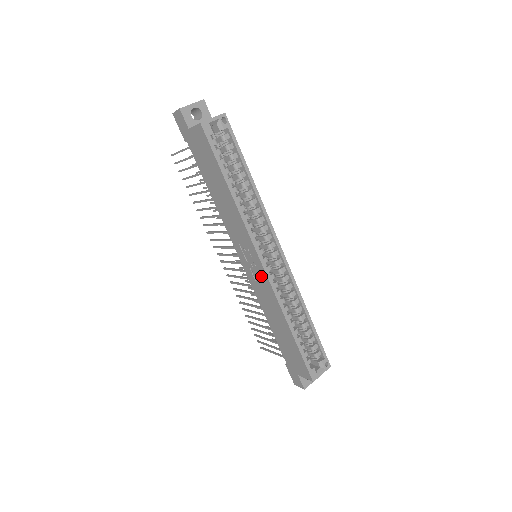
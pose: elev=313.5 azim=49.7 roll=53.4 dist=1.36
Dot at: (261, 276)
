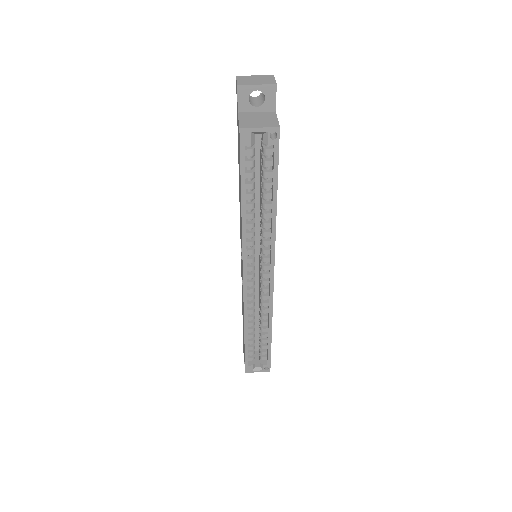
Dot at: occluded
